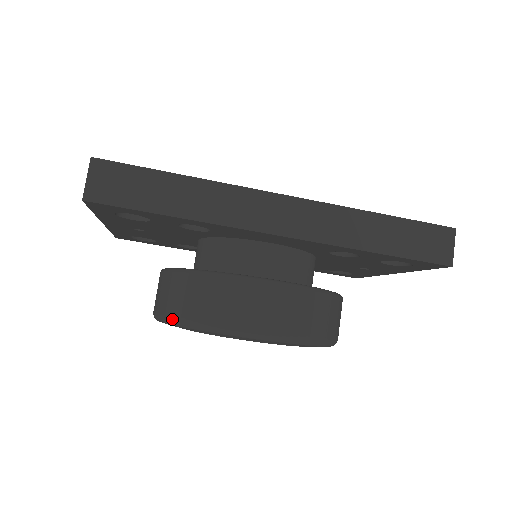
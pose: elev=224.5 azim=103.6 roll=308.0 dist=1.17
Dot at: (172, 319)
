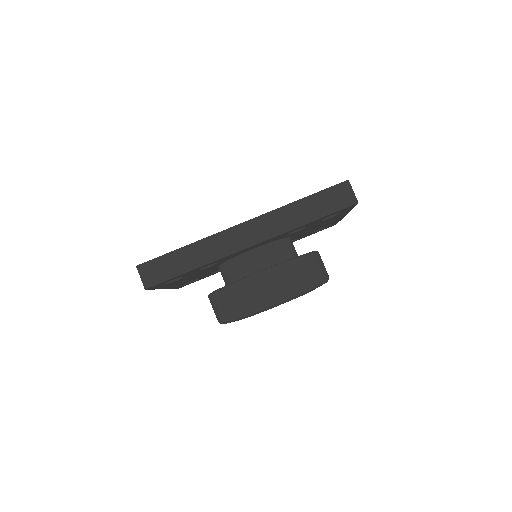
Dot at: (226, 320)
